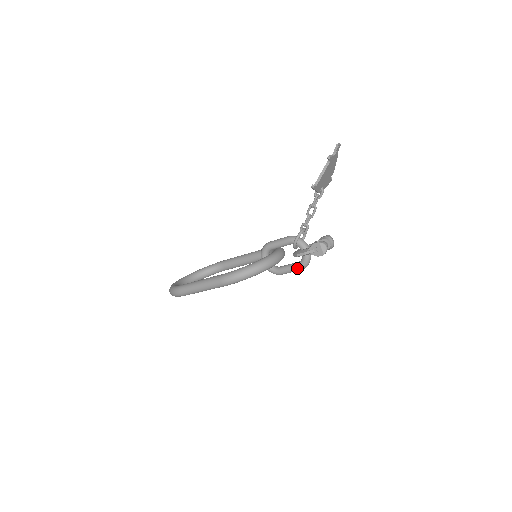
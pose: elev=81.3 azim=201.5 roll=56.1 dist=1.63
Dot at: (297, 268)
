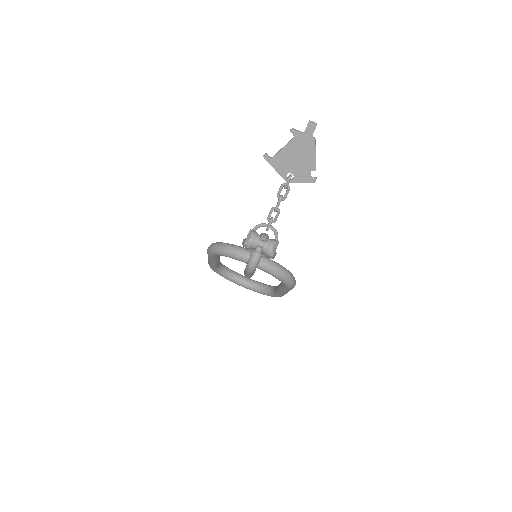
Dot at: (246, 267)
